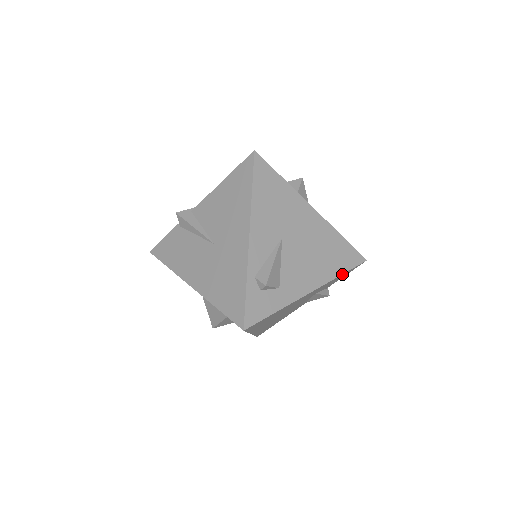
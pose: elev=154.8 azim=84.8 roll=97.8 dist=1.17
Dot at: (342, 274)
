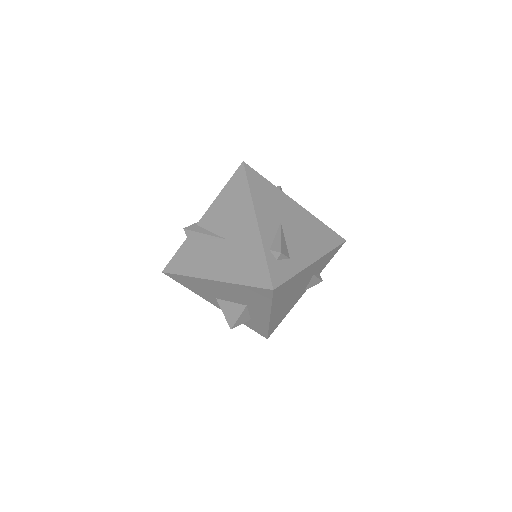
Dot at: (332, 250)
